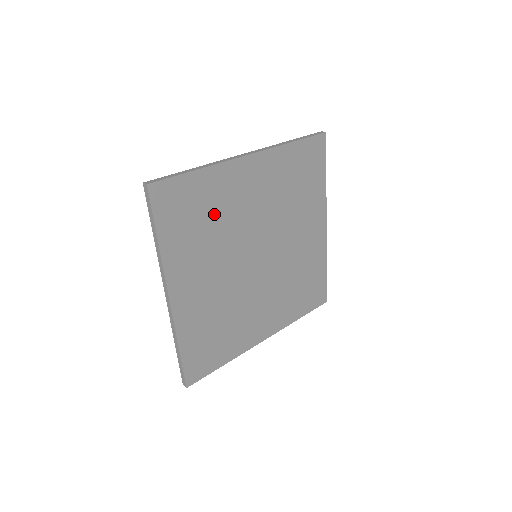
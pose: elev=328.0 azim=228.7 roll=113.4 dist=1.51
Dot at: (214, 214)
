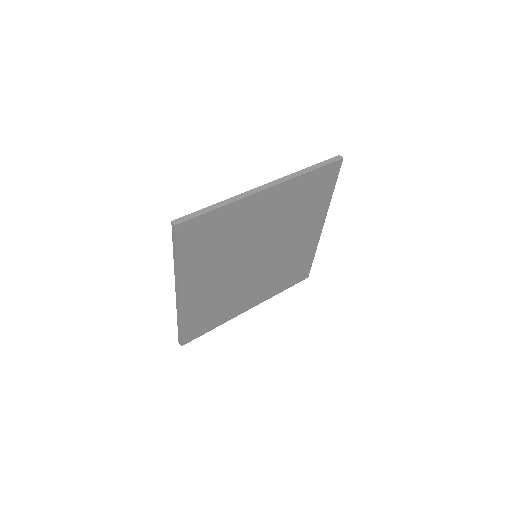
Dot at: (227, 235)
